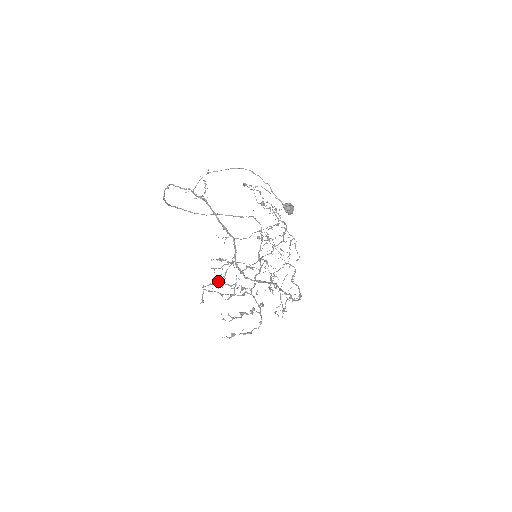
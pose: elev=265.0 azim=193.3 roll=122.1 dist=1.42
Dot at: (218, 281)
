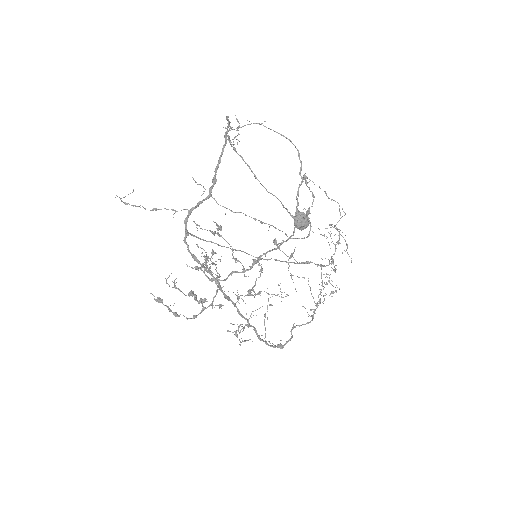
Dot at: (119, 197)
